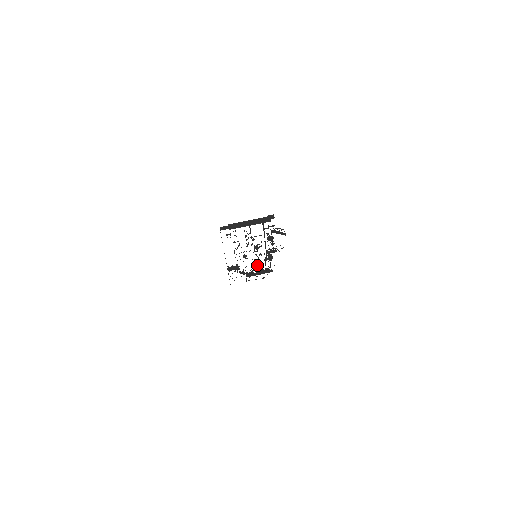
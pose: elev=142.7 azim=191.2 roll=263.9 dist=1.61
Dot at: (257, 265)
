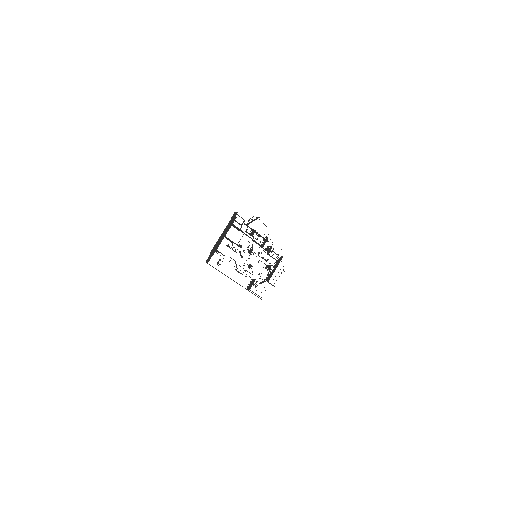
Dot at: occluded
